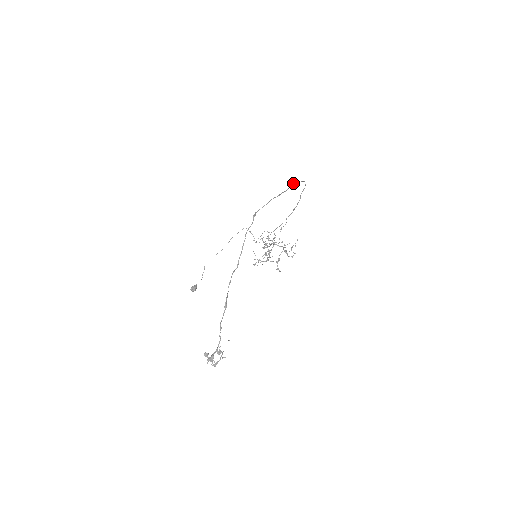
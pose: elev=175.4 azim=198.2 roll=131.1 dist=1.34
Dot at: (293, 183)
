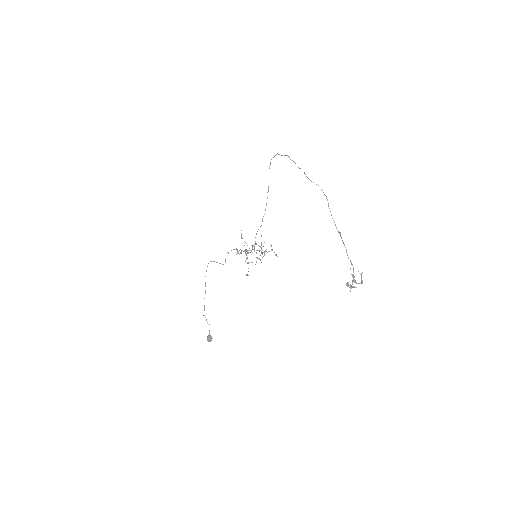
Dot at: (279, 154)
